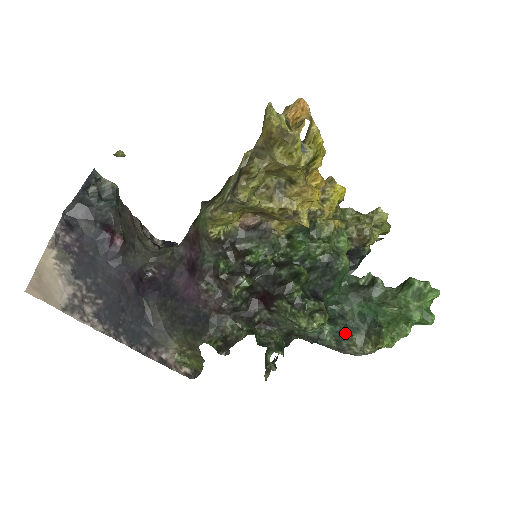
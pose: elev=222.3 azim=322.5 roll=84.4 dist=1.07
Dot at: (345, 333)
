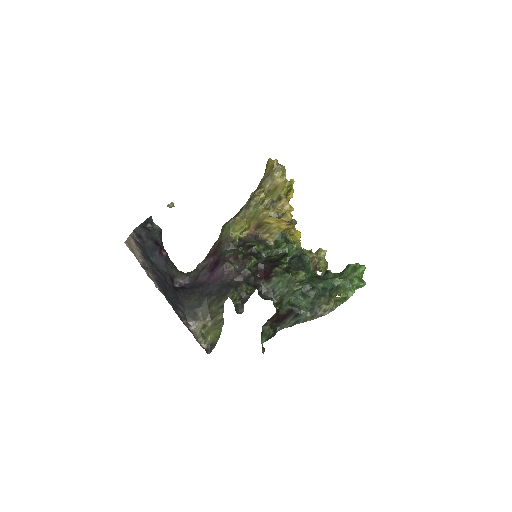
Dot at: (315, 301)
